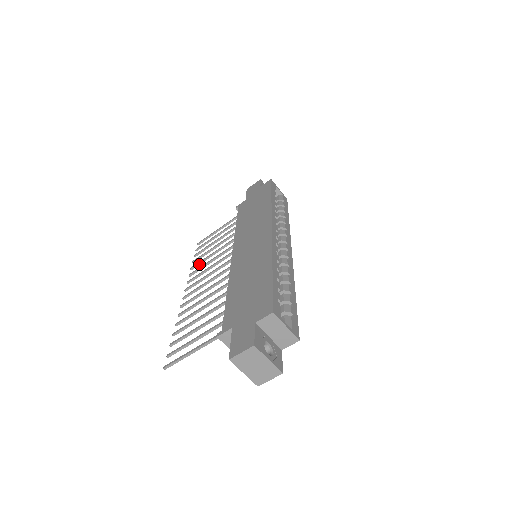
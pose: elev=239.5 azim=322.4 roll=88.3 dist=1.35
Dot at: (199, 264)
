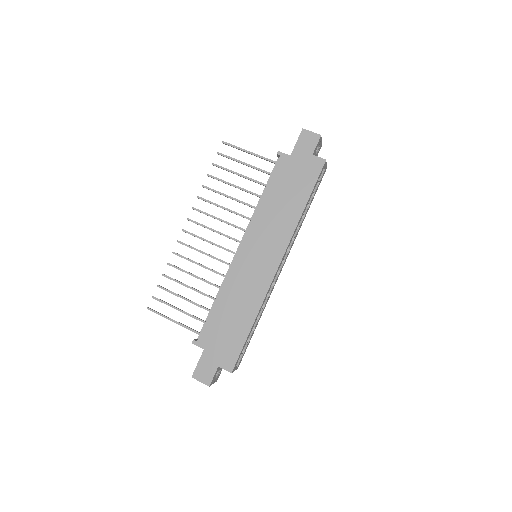
Dot at: occluded
